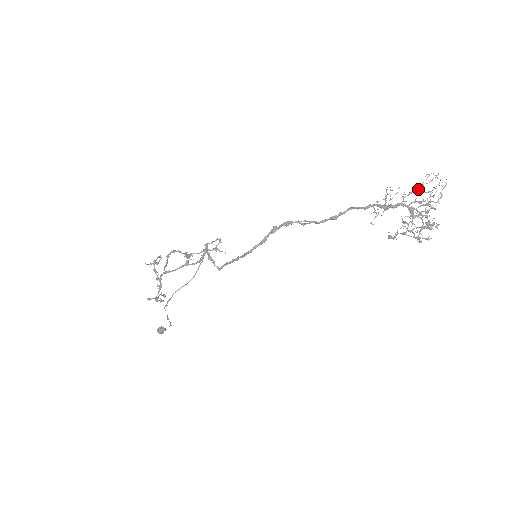
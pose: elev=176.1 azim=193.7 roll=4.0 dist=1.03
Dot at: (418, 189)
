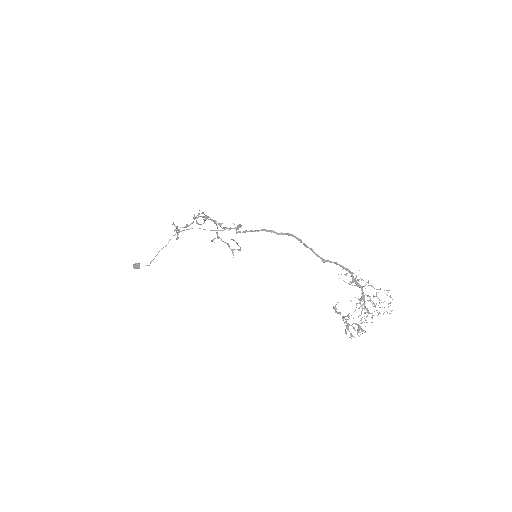
Dot at: (376, 293)
